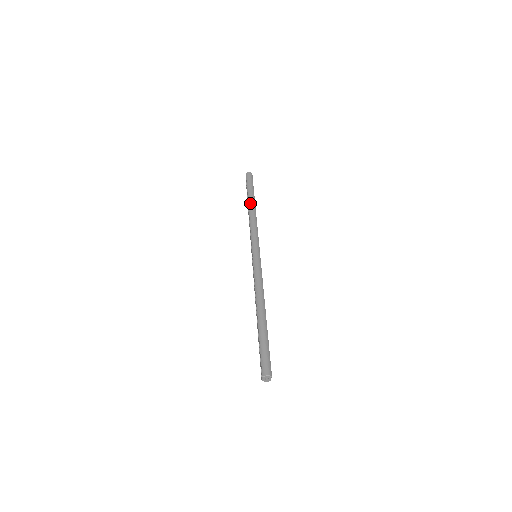
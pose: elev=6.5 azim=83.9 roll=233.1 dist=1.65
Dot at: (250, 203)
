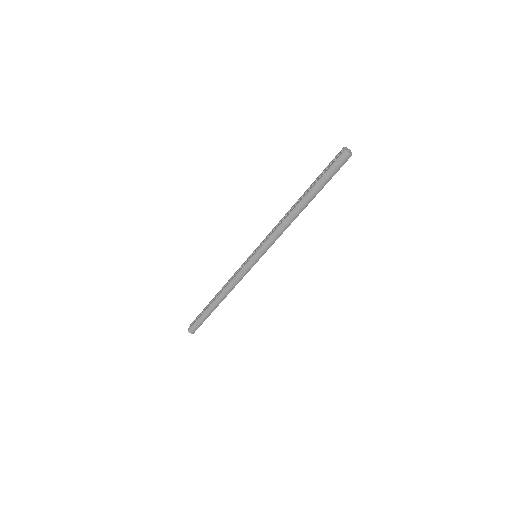
Dot at: occluded
